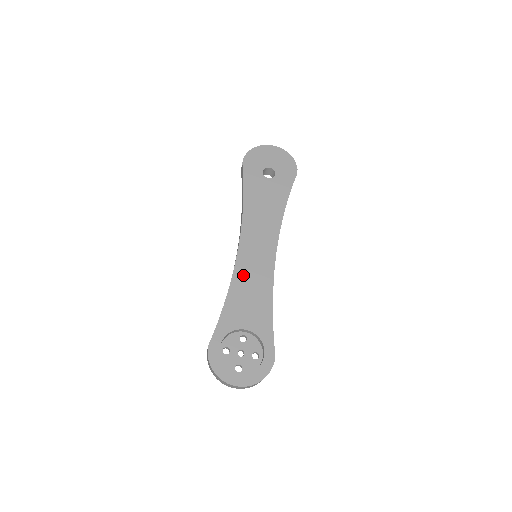
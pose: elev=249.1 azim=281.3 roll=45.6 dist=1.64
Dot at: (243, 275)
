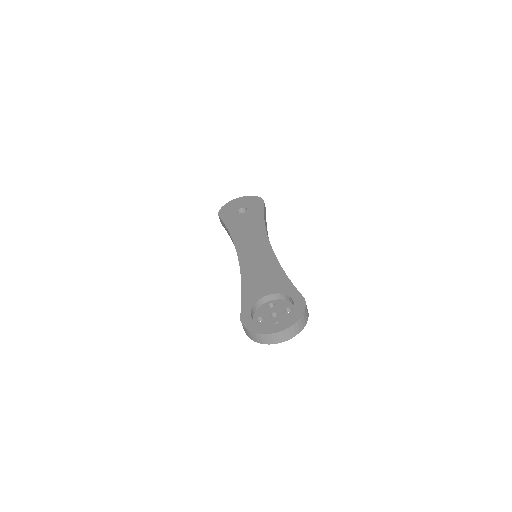
Dot at: (249, 267)
